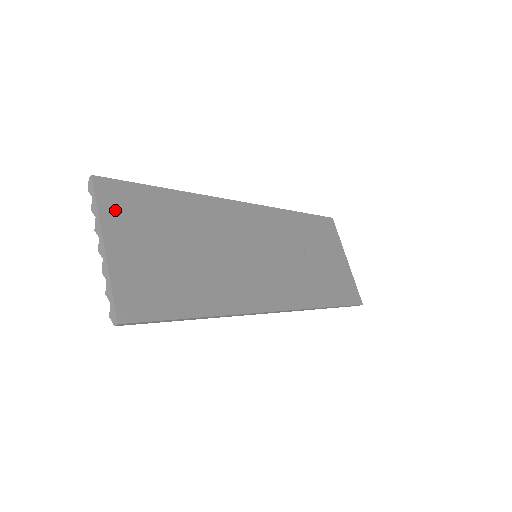
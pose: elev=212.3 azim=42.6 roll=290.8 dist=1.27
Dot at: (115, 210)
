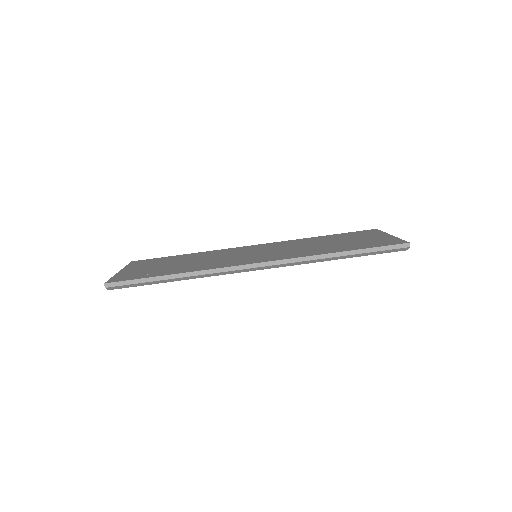
Dot at: (137, 264)
